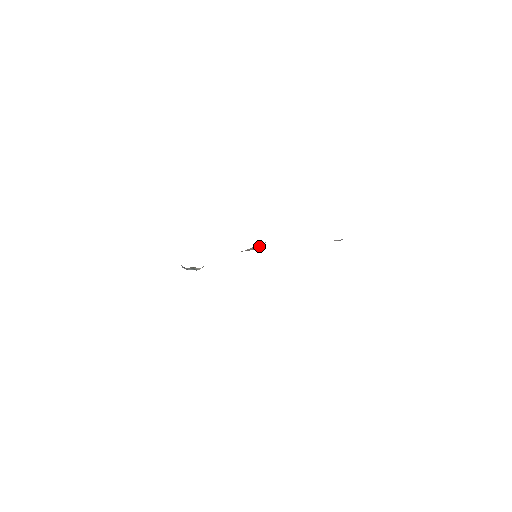
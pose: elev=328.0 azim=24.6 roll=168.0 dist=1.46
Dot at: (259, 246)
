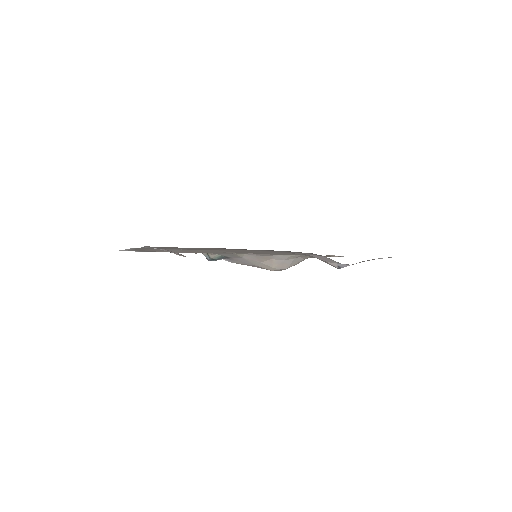
Dot at: (278, 266)
